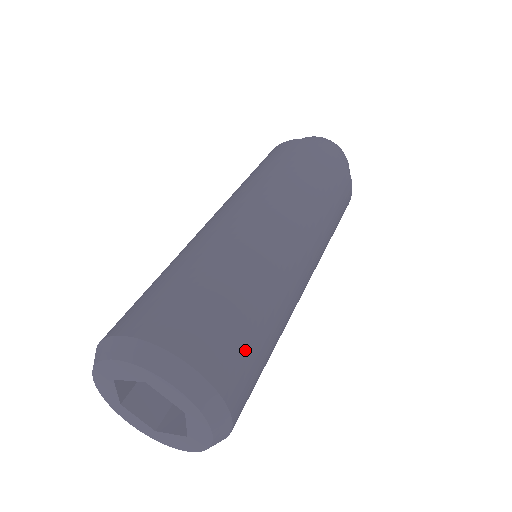
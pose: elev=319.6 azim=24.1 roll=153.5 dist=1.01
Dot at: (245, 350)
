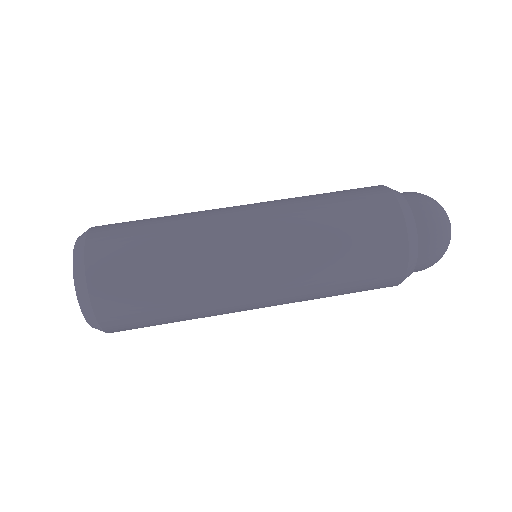
Dot at: (137, 313)
